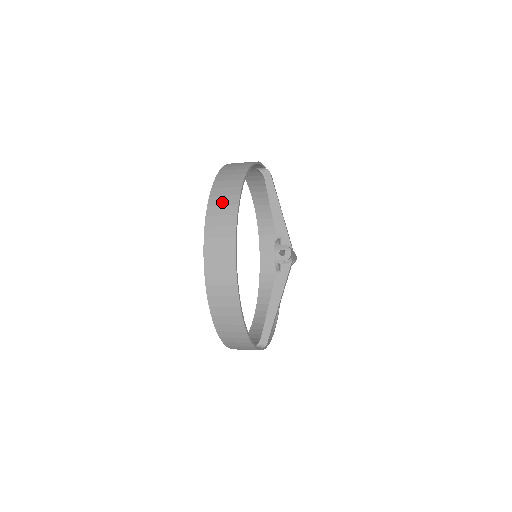
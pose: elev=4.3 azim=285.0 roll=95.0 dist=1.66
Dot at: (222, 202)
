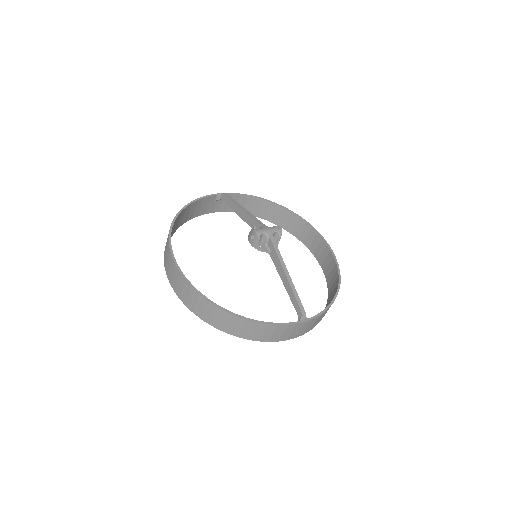
Dot at: (166, 251)
